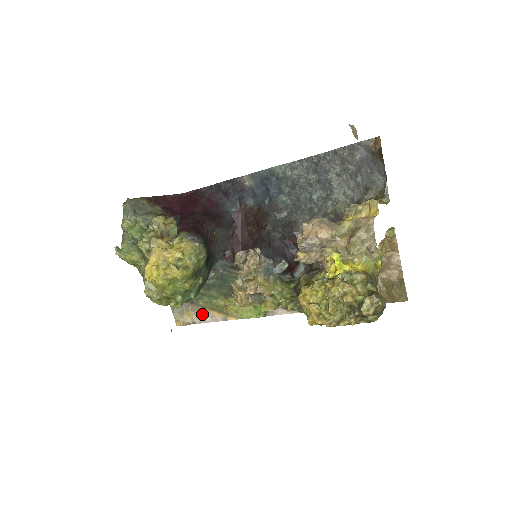
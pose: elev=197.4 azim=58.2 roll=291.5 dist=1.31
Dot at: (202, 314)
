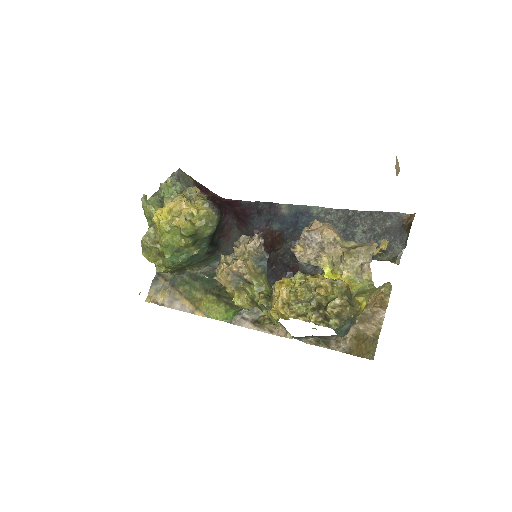
Dot at: (175, 300)
